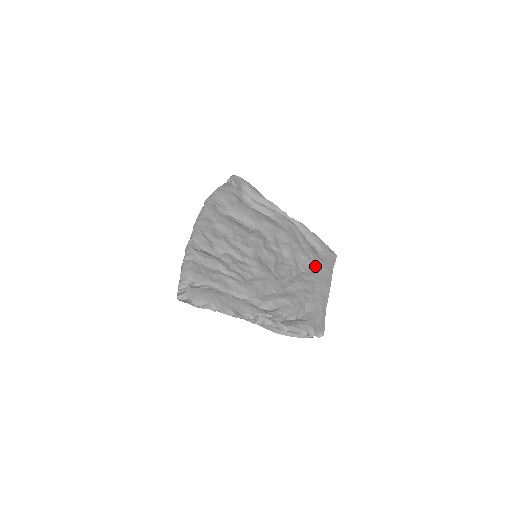
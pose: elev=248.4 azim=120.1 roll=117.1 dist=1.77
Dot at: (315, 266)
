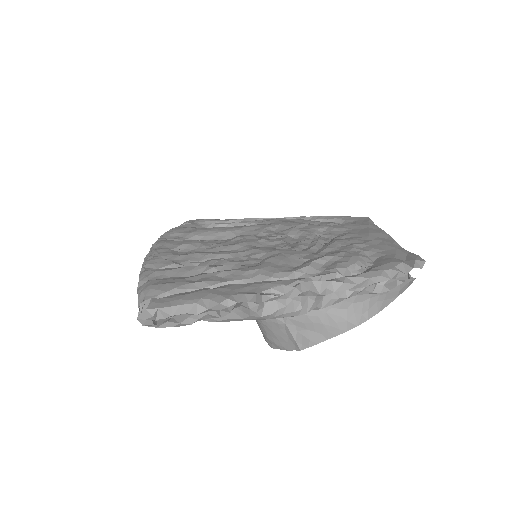
Dot at: (346, 228)
